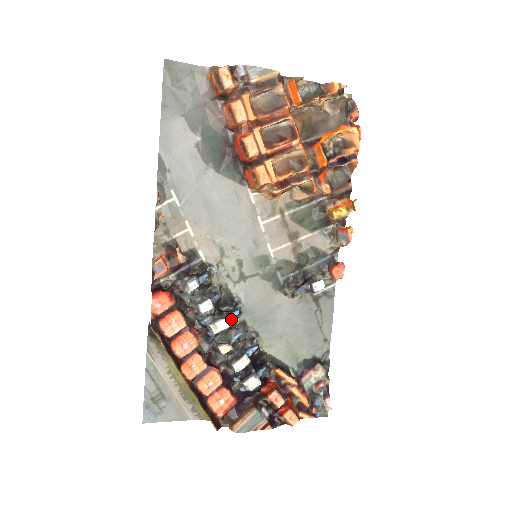
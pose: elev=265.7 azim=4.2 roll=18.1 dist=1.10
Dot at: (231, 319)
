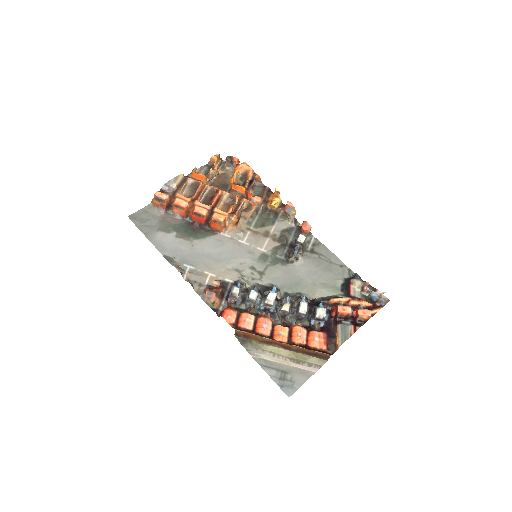
Dot at: (277, 297)
